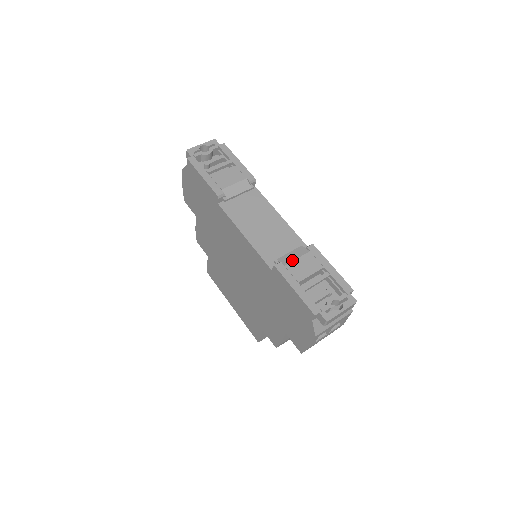
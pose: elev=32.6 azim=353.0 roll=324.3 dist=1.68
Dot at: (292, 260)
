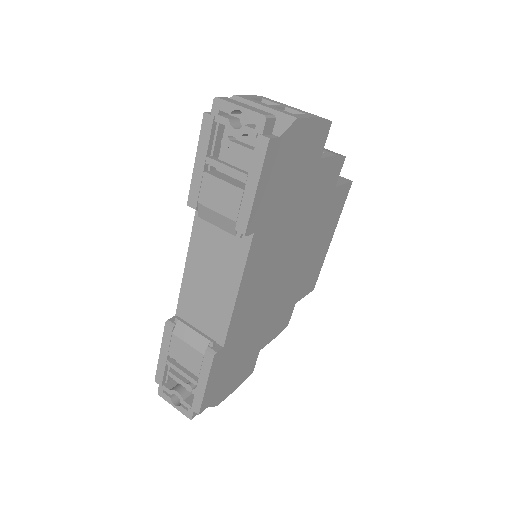
Dot at: (183, 339)
